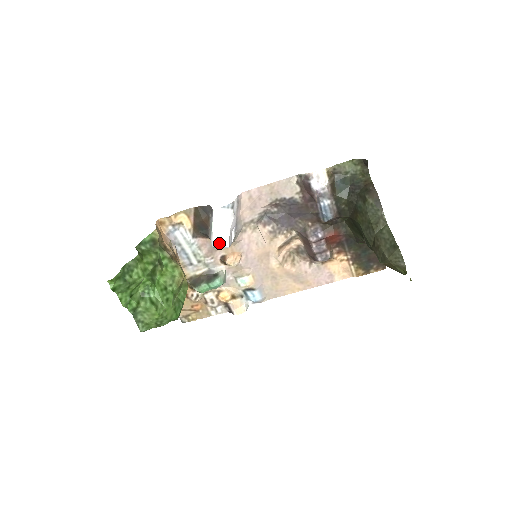
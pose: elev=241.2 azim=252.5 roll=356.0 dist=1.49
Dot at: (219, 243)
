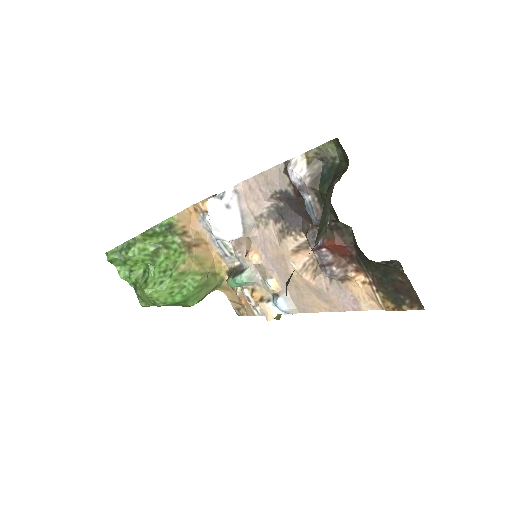
Dot at: (218, 235)
